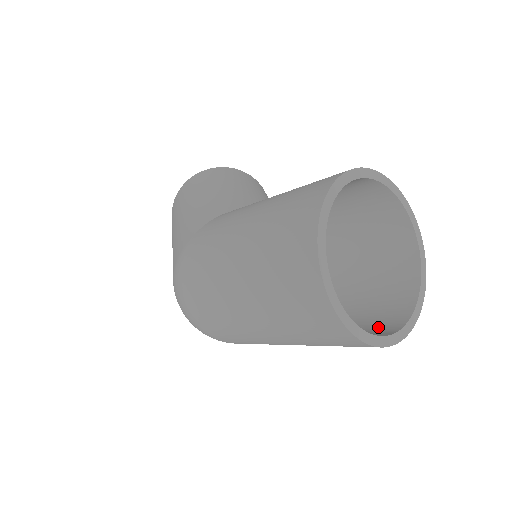
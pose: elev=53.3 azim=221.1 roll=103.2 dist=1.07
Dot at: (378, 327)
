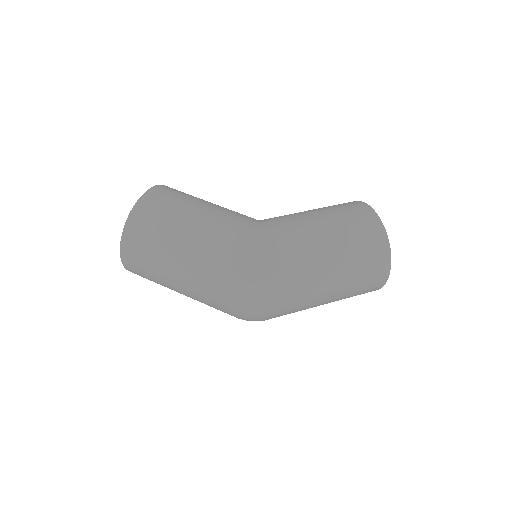
Dot at: occluded
